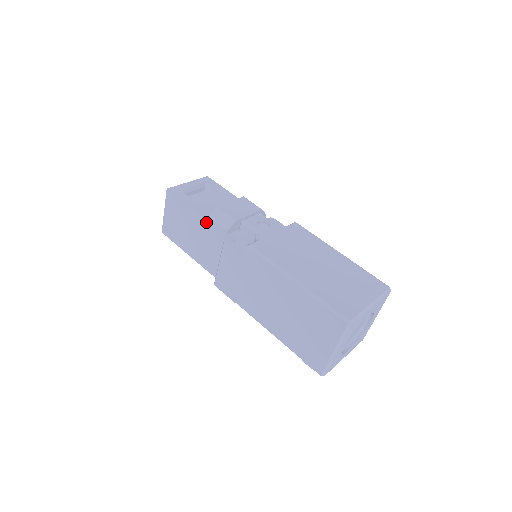
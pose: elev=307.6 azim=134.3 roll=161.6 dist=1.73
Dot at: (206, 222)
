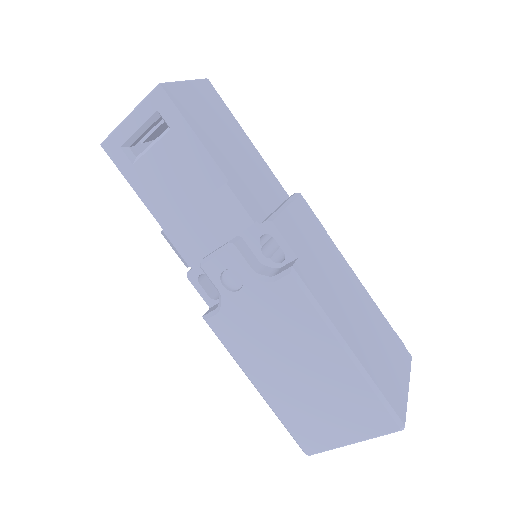
Dot at: (165, 227)
